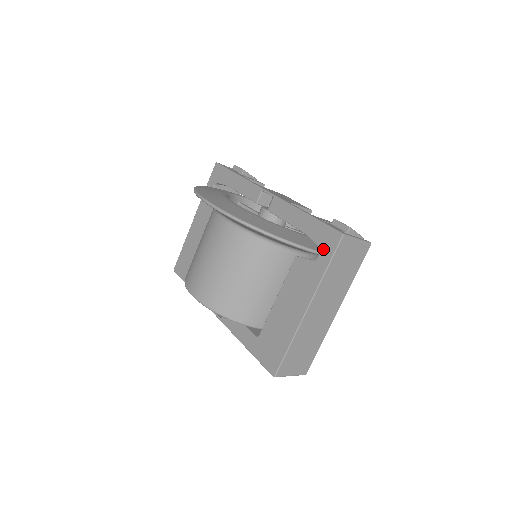
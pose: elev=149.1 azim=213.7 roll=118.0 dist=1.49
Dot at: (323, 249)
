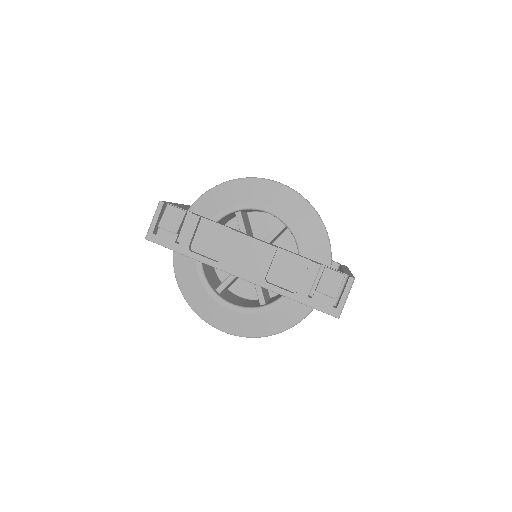
Dot at: occluded
